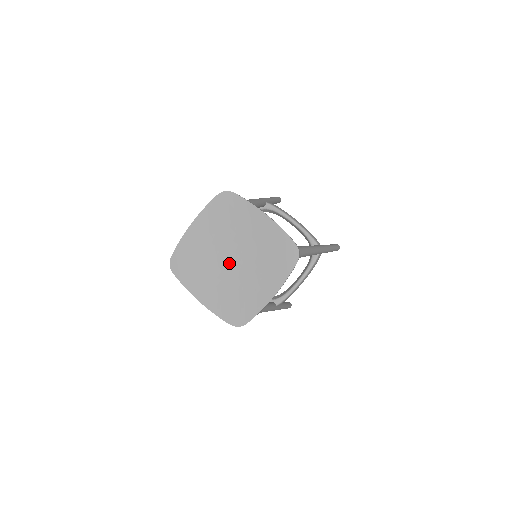
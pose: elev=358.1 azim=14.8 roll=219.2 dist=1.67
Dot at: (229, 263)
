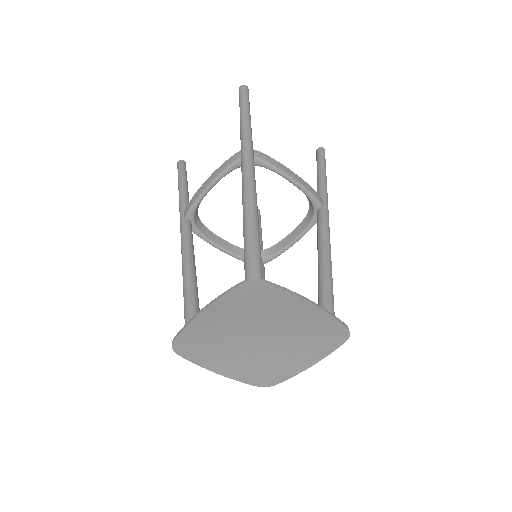
Dot at: (255, 341)
